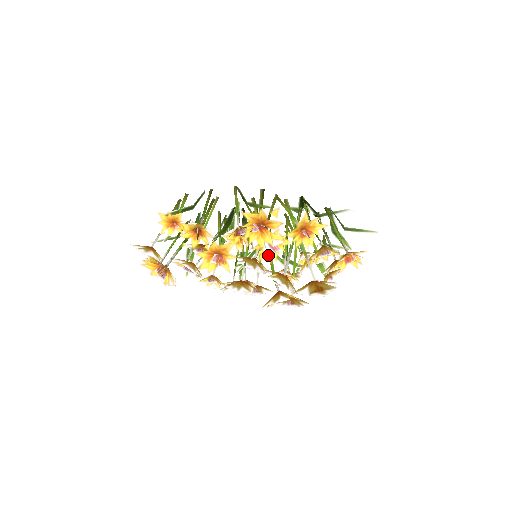
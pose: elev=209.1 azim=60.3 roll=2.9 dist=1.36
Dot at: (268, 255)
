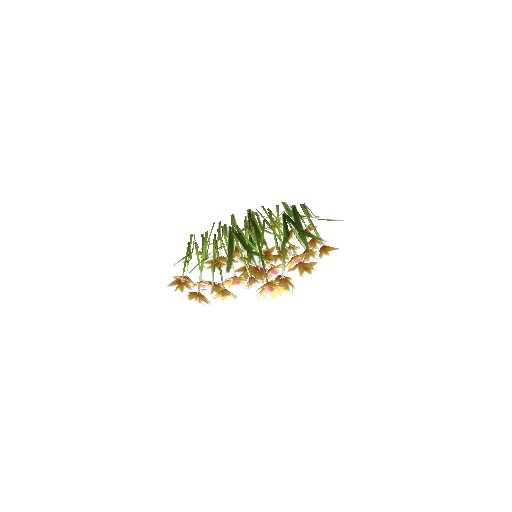
Dot at: (271, 275)
